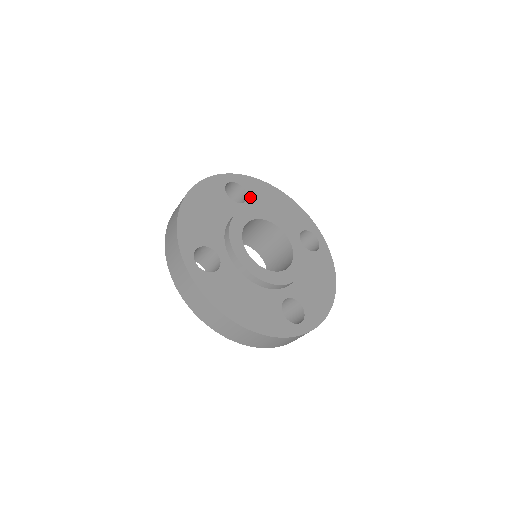
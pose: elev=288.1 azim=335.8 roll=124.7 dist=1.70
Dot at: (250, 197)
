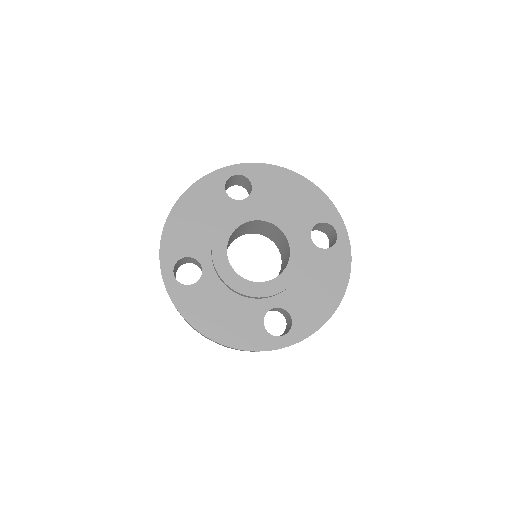
Dot at: (255, 190)
